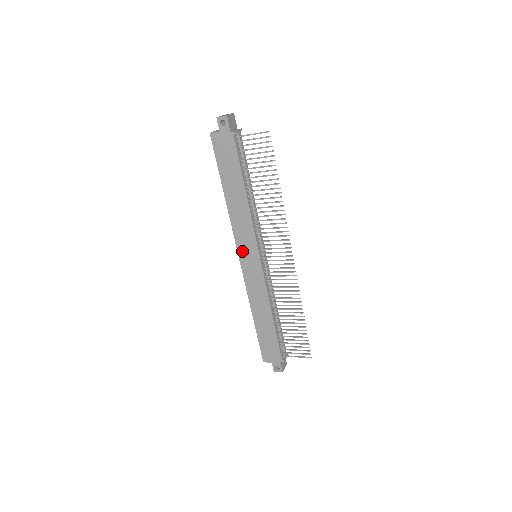
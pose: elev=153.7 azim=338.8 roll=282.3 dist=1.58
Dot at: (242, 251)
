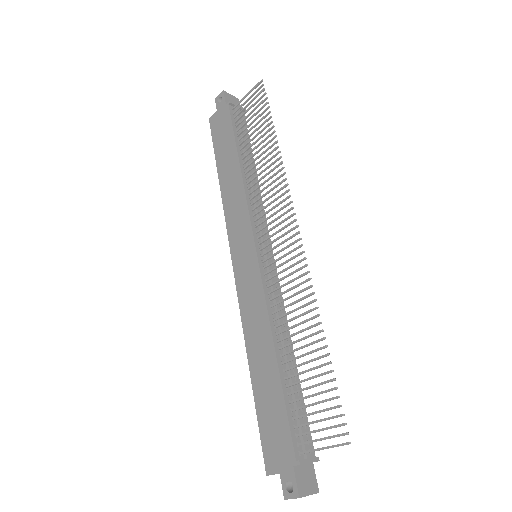
Dot at: (235, 249)
